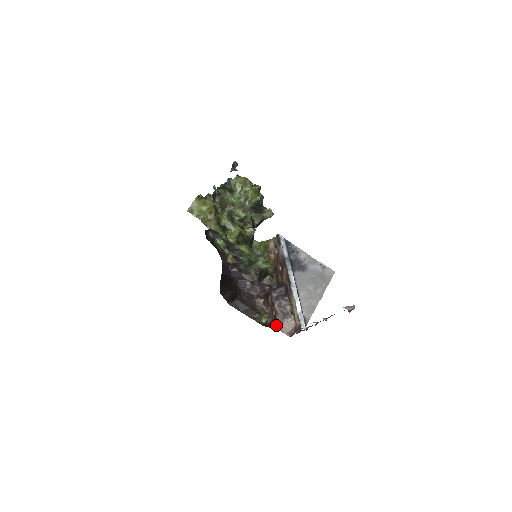
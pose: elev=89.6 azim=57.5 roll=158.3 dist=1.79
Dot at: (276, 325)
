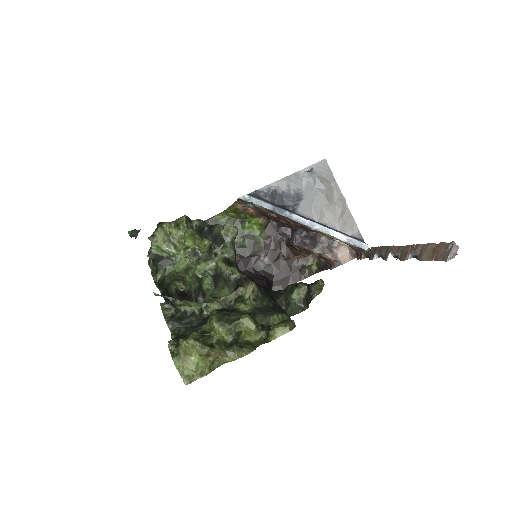
Dot at: (333, 265)
